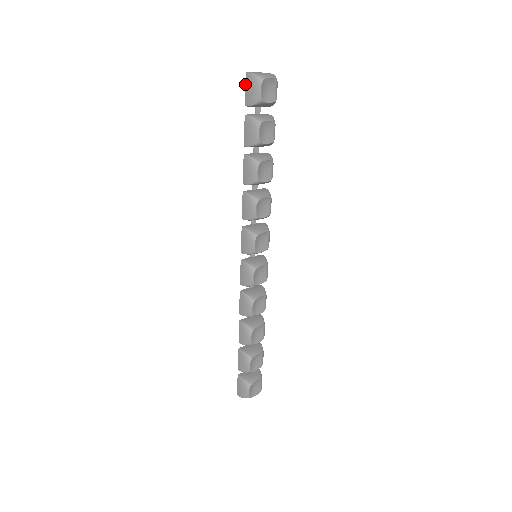
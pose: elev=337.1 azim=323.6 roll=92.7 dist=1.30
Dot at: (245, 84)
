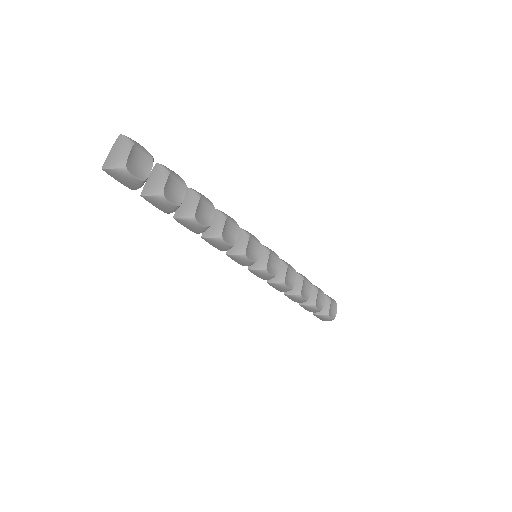
Dot at: occluded
